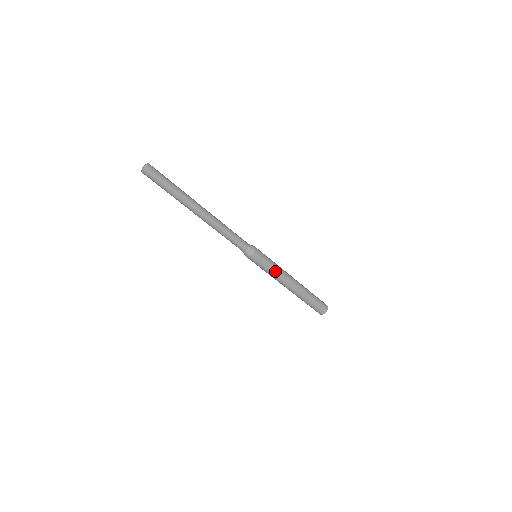
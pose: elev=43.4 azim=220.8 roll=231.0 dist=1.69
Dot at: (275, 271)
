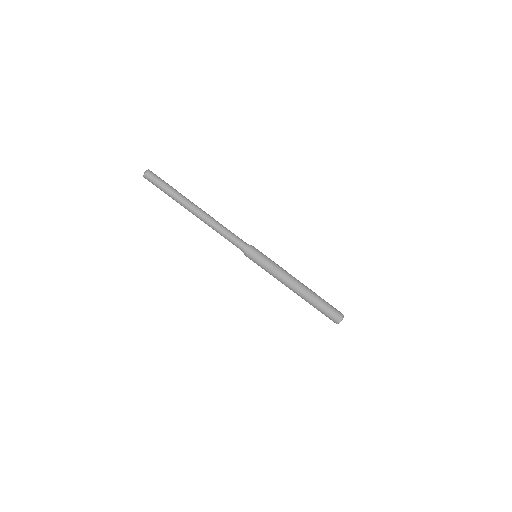
Dot at: (278, 267)
